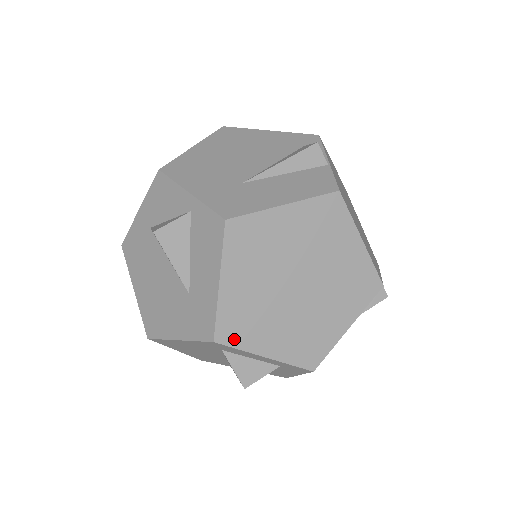
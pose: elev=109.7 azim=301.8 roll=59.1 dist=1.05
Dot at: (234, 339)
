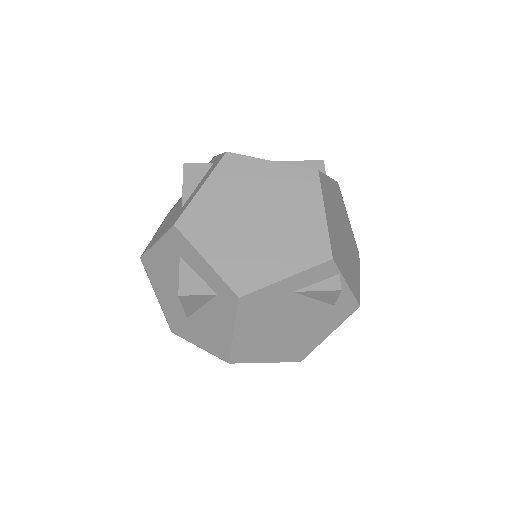
Dot at: (189, 231)
